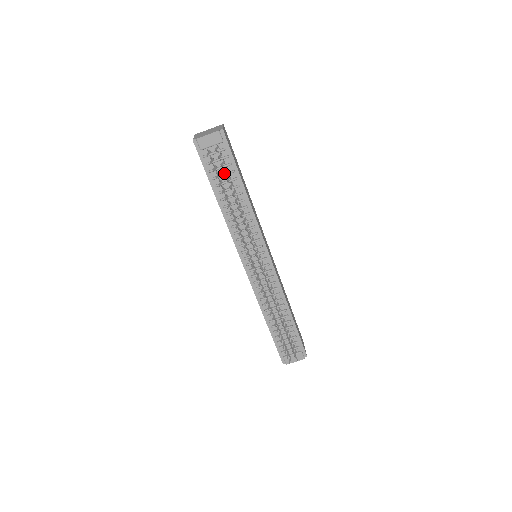
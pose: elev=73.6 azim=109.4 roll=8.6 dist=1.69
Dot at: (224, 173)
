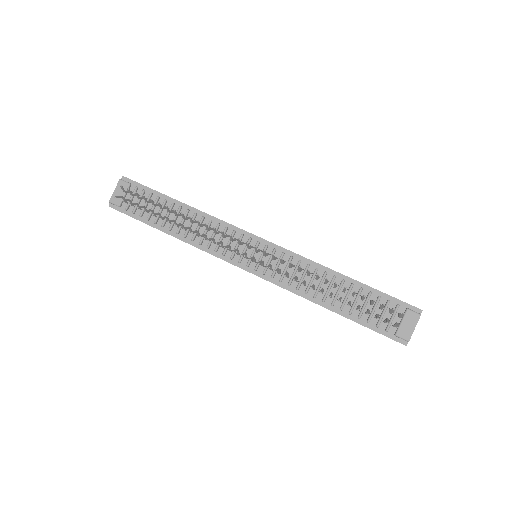
Dot at: (145, 200)
